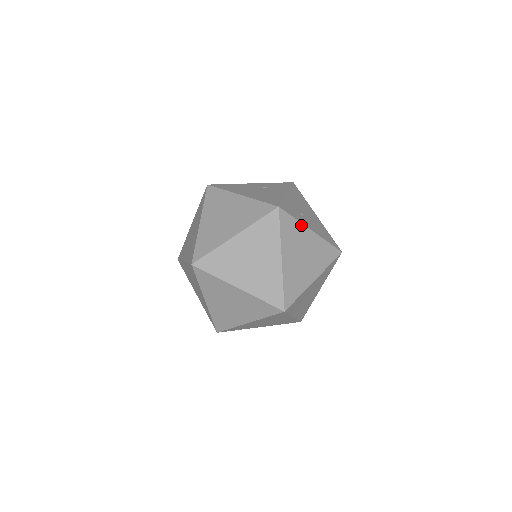
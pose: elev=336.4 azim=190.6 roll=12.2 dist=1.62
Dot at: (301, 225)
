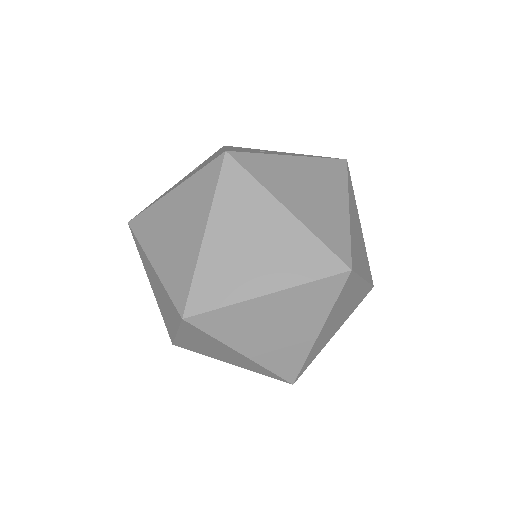
Dot at: (273, 157)
